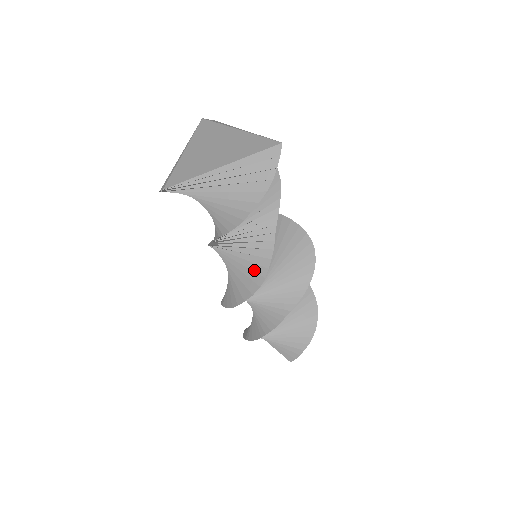
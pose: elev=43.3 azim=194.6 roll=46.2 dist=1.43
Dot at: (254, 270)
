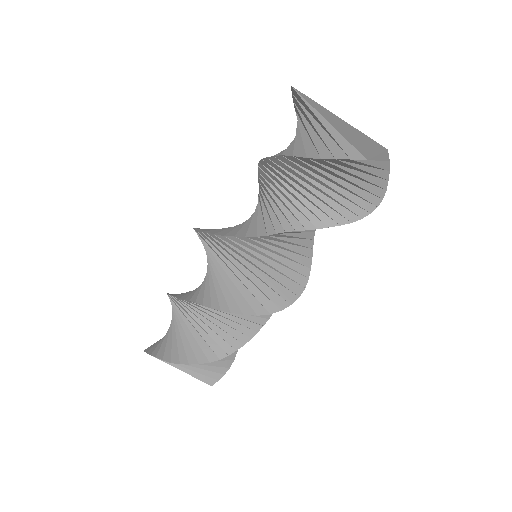
Dot at: (296, 269)
